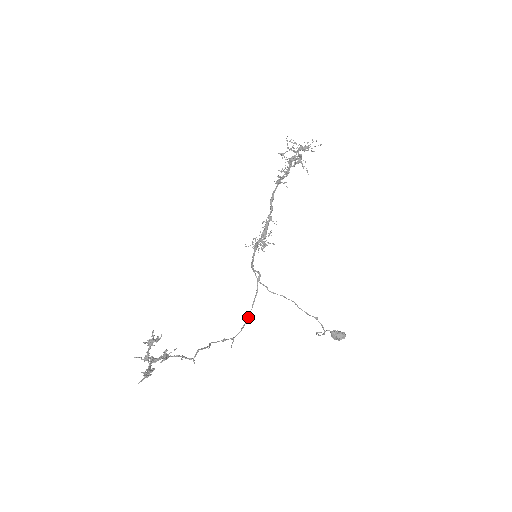
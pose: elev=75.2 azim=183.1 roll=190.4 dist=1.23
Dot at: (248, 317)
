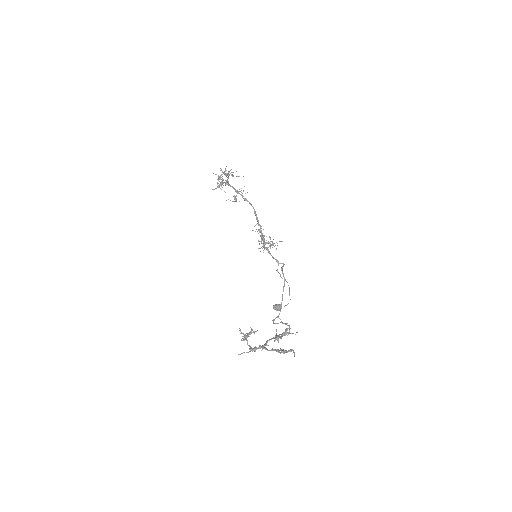
Dot at: (282, 298)
